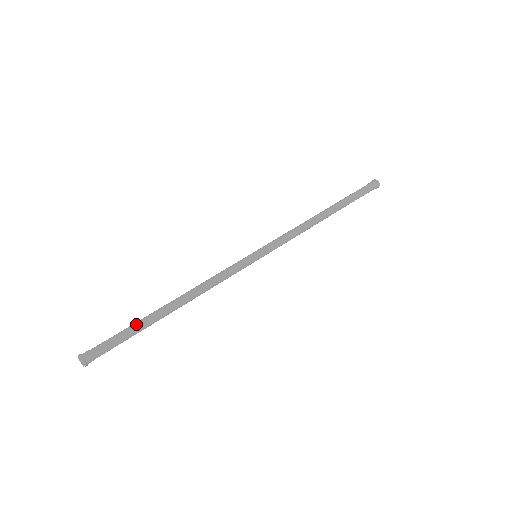
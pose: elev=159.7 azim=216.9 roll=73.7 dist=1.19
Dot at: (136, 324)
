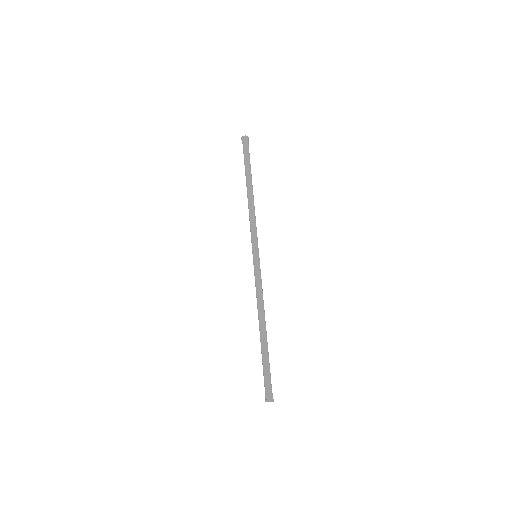
Dot at: (267, 357)
